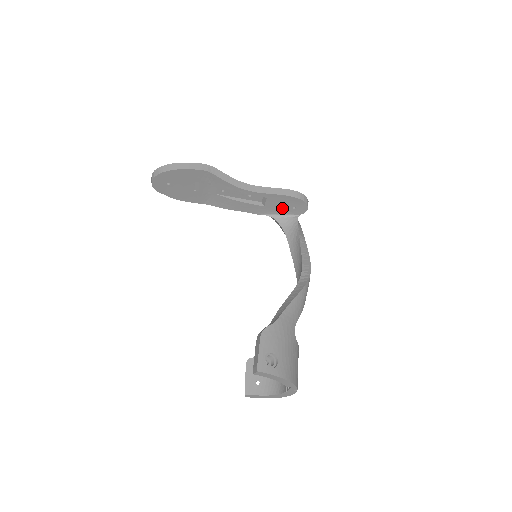
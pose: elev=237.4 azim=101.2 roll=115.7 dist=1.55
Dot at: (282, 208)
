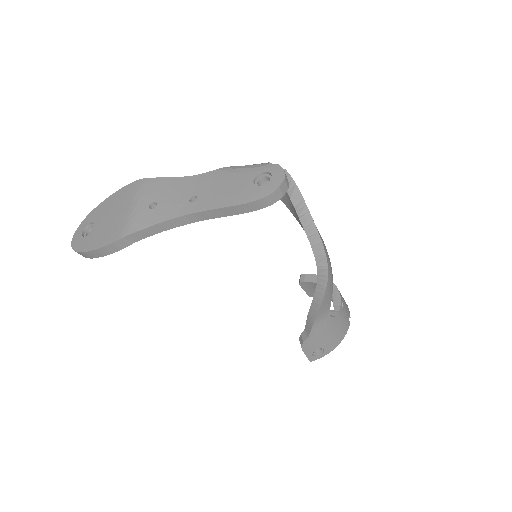
Dot at: occluded
